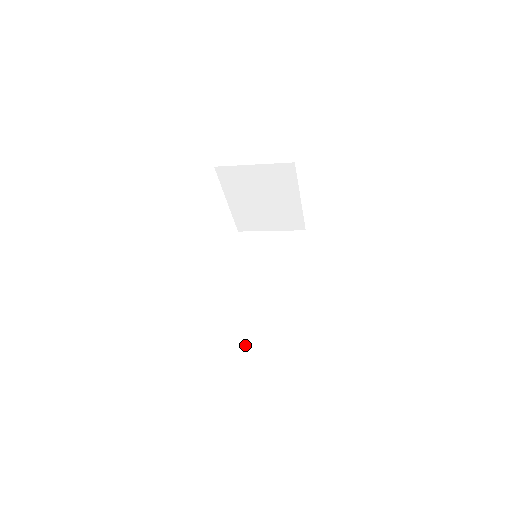
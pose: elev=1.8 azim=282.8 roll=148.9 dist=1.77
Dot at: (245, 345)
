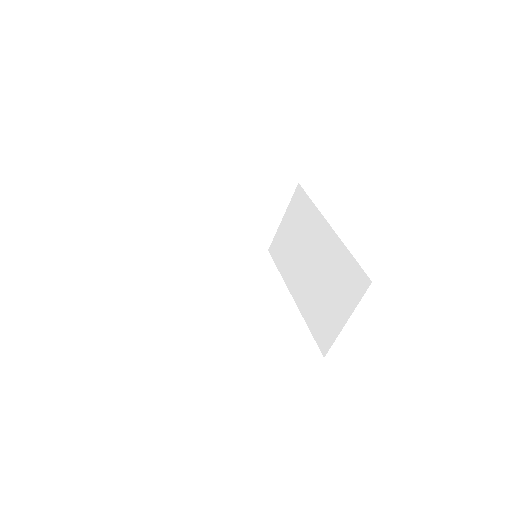
Dot at: occluded
